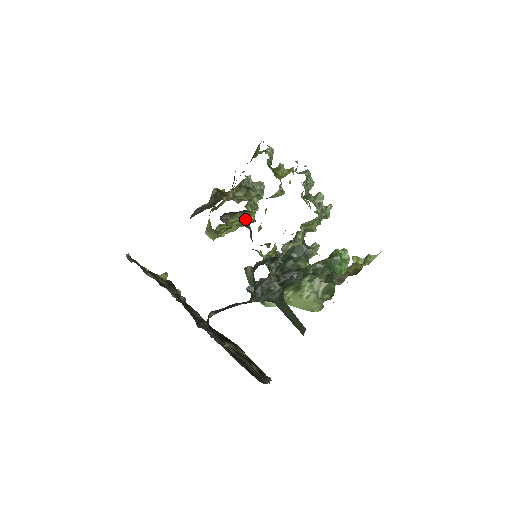
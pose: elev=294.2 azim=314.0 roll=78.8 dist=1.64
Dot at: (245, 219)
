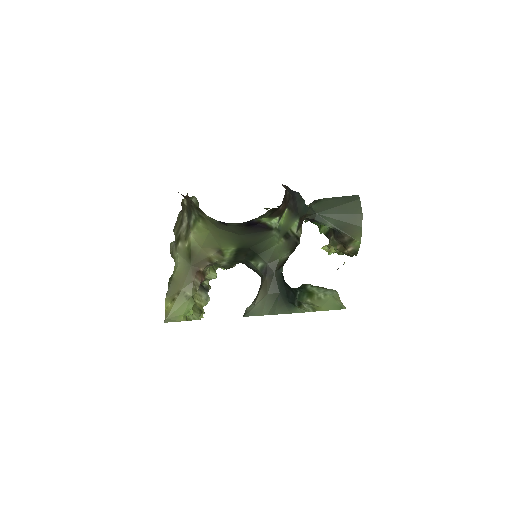
Dot at: (201, 310)
